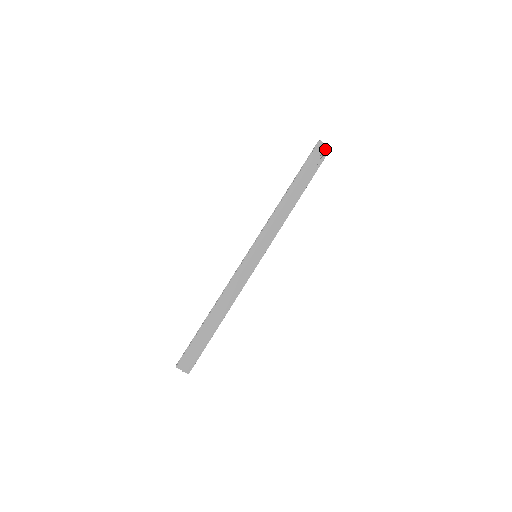
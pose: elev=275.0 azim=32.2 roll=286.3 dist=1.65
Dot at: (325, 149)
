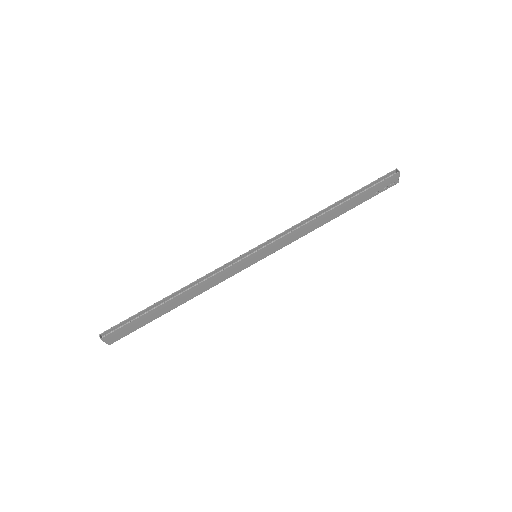
Dot at: (395, 181)
